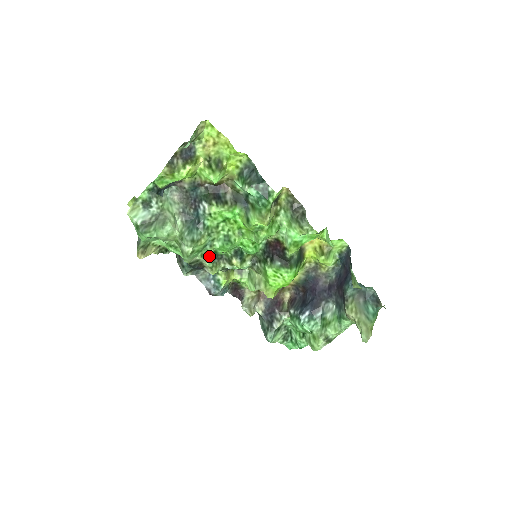
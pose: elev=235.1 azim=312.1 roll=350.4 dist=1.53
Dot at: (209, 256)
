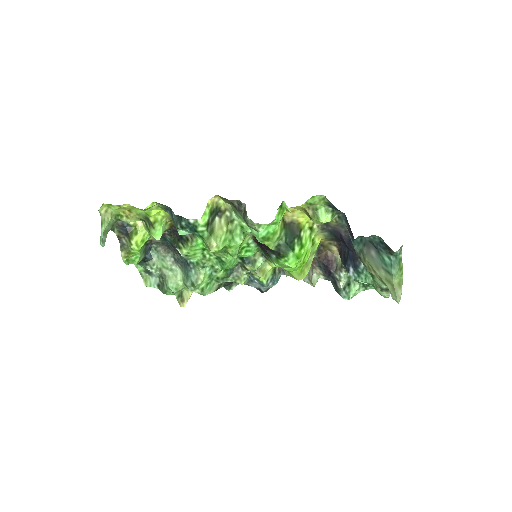
Dot at: (223, 277)
